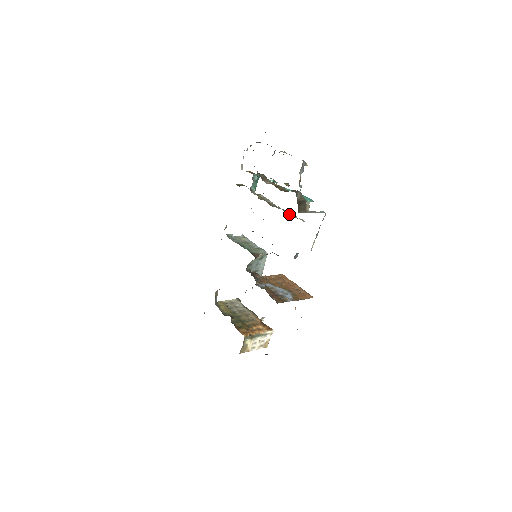
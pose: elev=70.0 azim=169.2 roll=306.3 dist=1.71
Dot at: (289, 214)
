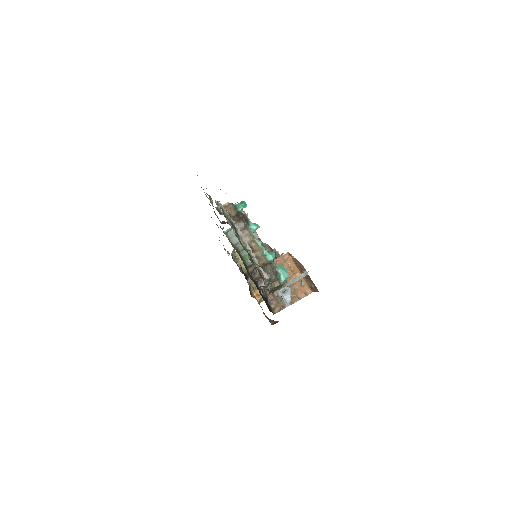
Dot at: occluded
